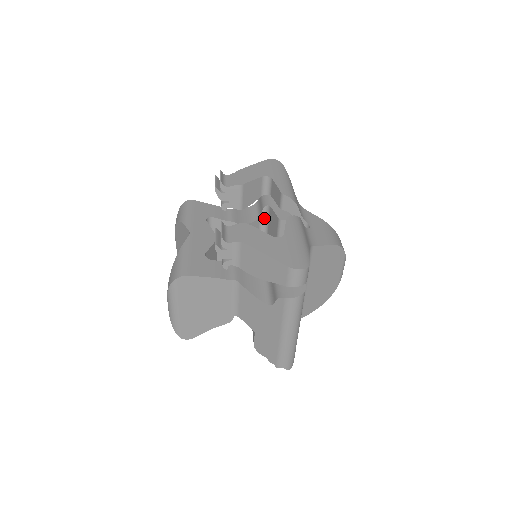
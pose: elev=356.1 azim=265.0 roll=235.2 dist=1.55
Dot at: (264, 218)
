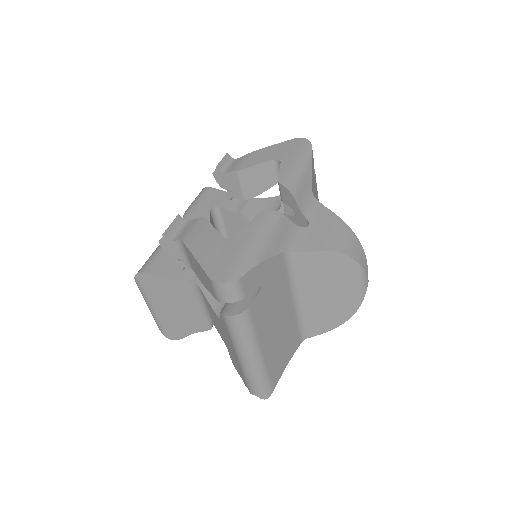
Dot at: occluded
